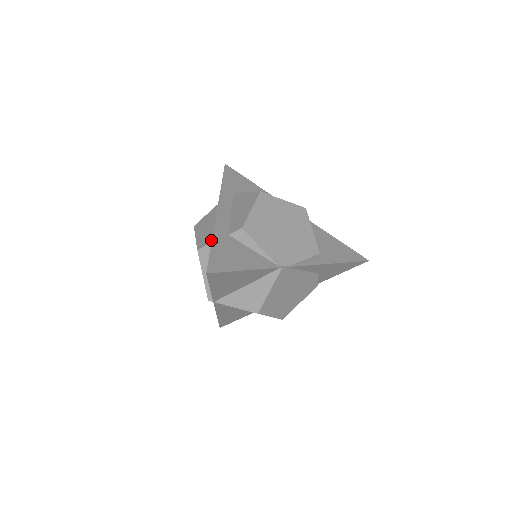
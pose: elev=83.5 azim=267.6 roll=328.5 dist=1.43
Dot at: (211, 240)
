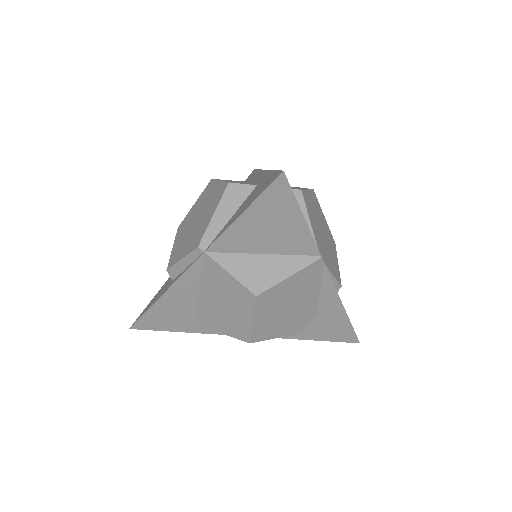
Dot at: (251, 184)
